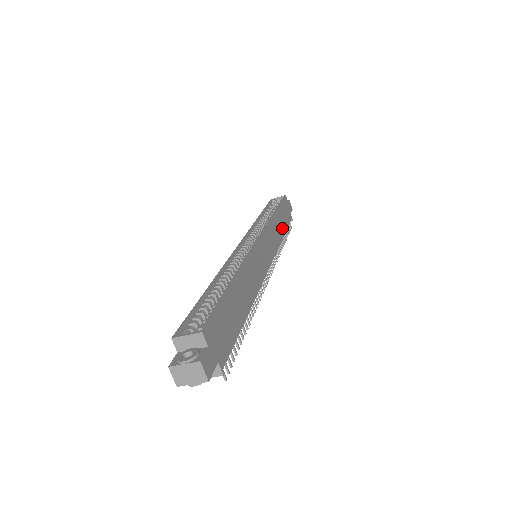
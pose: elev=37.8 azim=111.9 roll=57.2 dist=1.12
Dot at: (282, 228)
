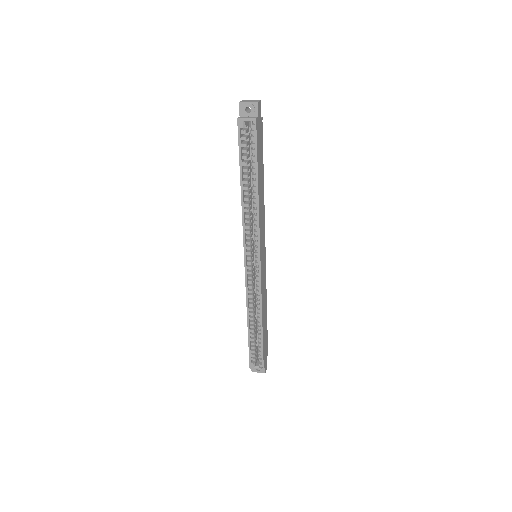
Dot at: (262, 180)
